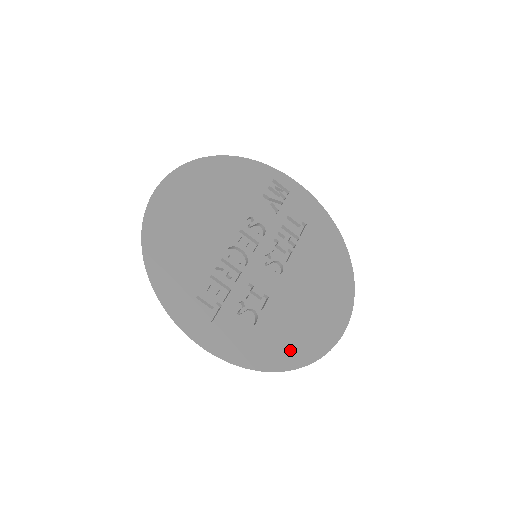
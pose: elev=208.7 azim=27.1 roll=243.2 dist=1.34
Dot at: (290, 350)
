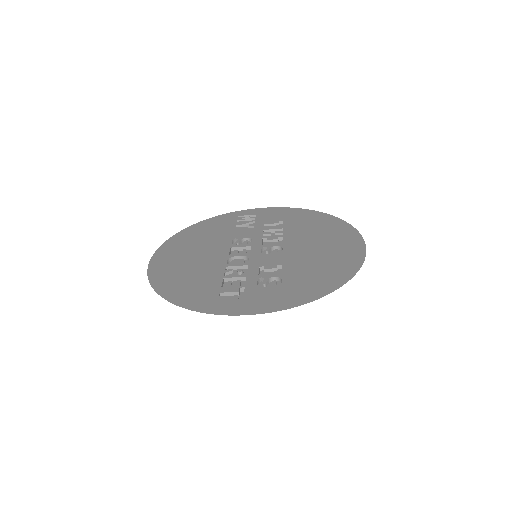
Dot at: (325, 281)
